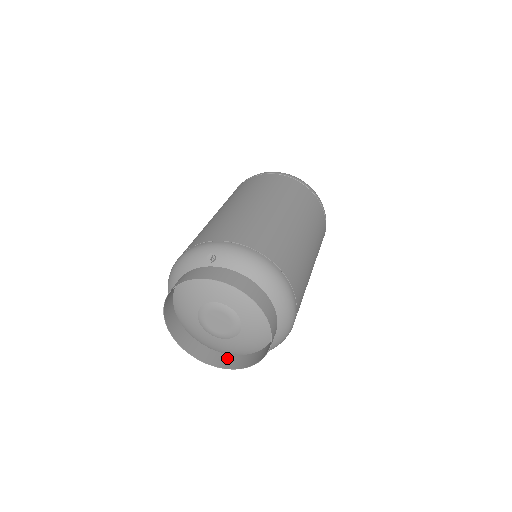
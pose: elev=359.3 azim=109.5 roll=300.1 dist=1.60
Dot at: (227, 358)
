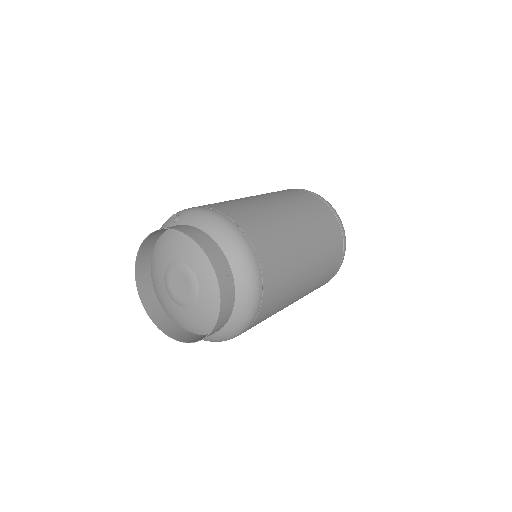
Dot at: (196, 337)
